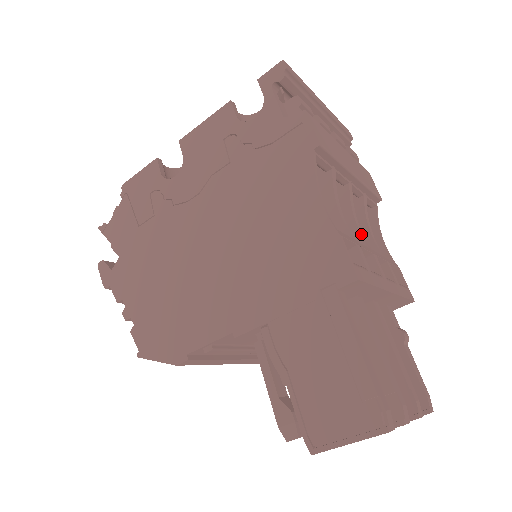
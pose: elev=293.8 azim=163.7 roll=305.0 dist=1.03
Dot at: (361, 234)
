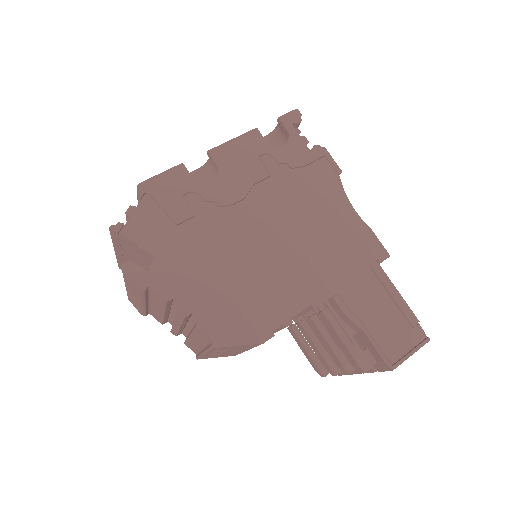
Dot at: occluded
